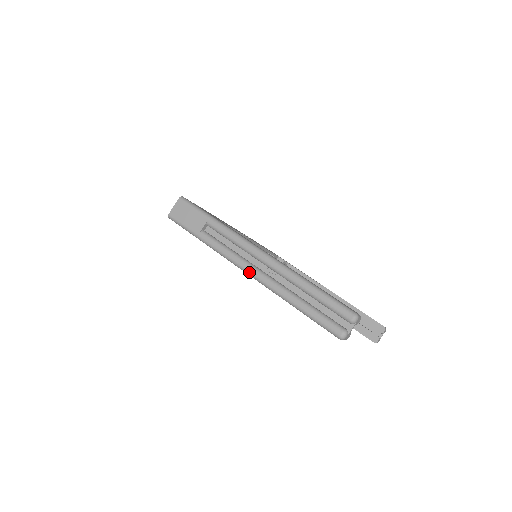
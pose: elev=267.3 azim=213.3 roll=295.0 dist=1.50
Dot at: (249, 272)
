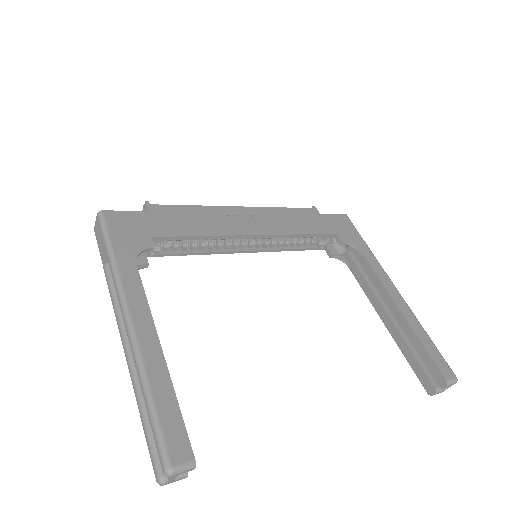
Dot at: (121, 340)
